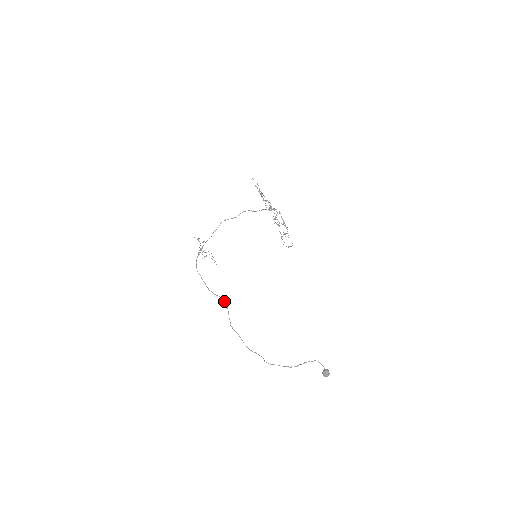
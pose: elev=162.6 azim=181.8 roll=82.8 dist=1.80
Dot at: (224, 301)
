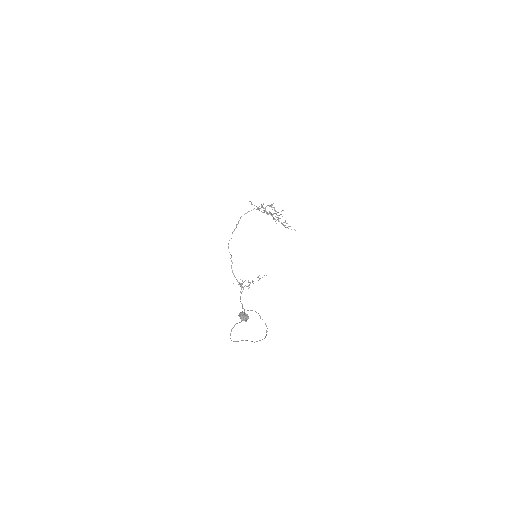
Dot at: occluded
